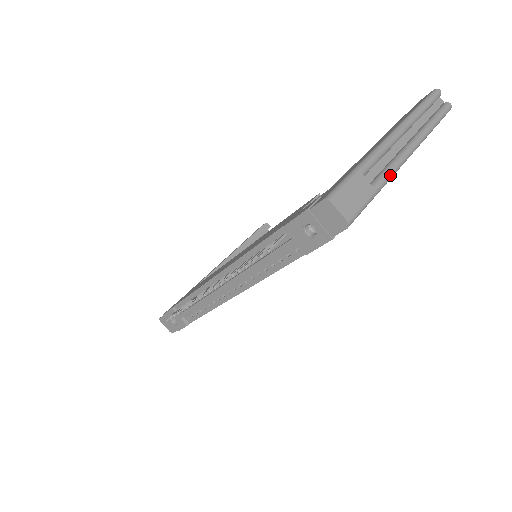
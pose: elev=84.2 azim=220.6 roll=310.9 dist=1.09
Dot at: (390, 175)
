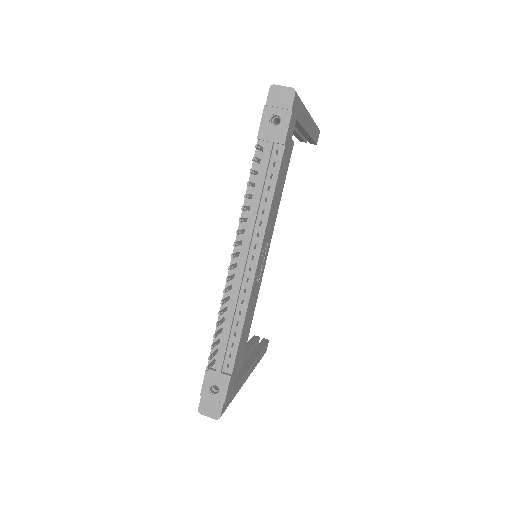
Dot at: (304, 105)
